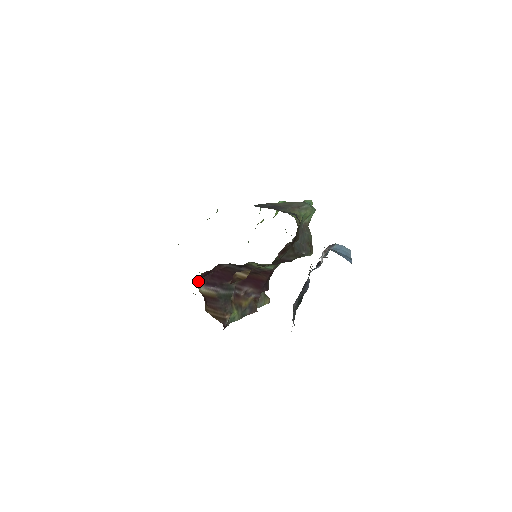
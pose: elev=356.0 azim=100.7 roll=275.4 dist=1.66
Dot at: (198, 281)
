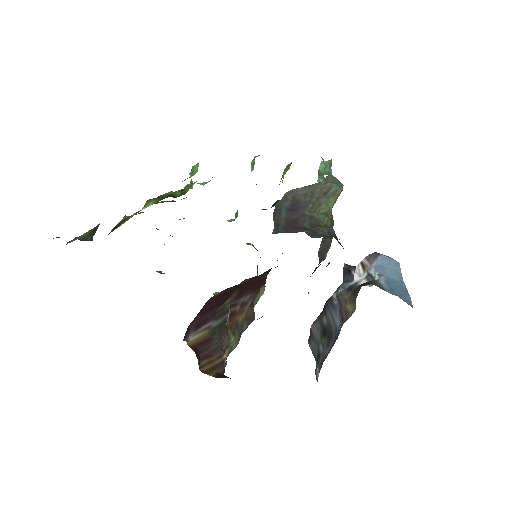
Dot at: (185, 333)
